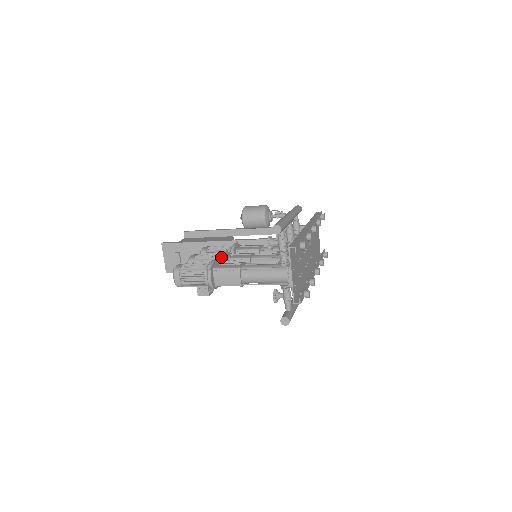
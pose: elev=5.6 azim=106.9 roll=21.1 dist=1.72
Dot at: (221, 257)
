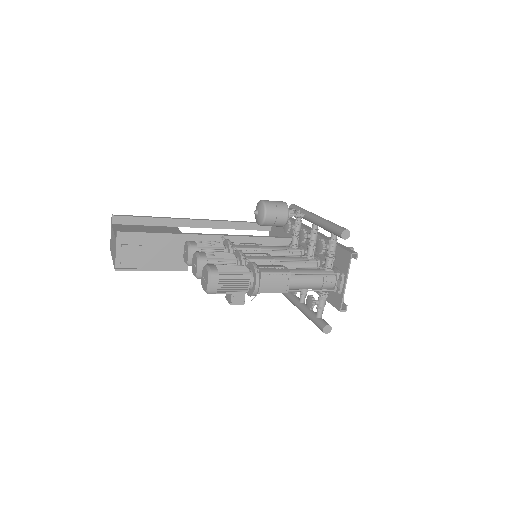
Dot at: (244, 257)
